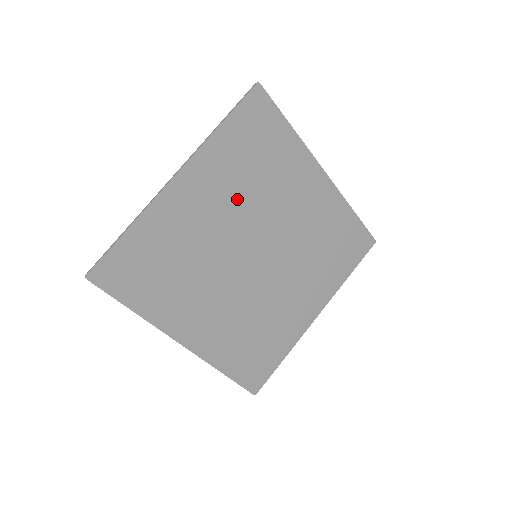
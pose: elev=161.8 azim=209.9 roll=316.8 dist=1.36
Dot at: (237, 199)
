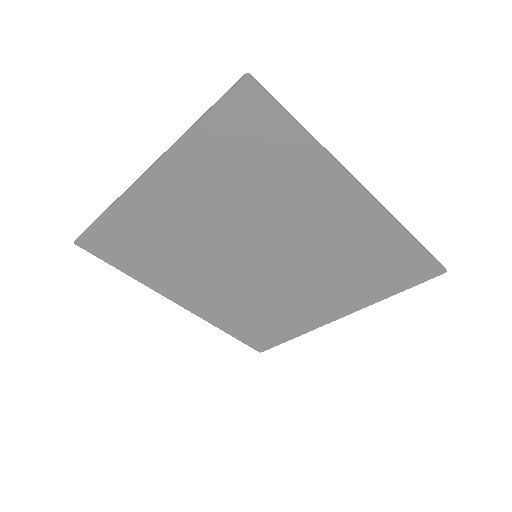
Dot at: (225, 204)
